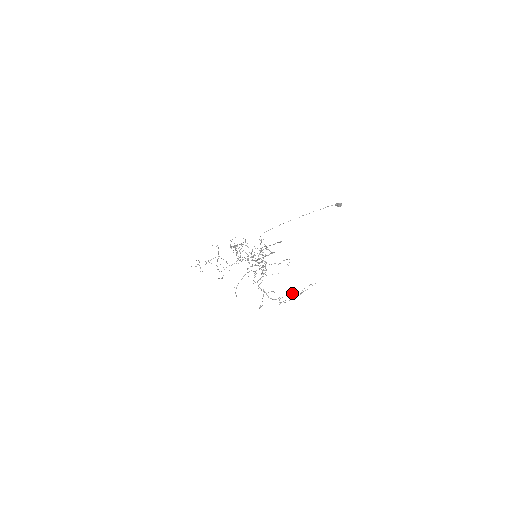
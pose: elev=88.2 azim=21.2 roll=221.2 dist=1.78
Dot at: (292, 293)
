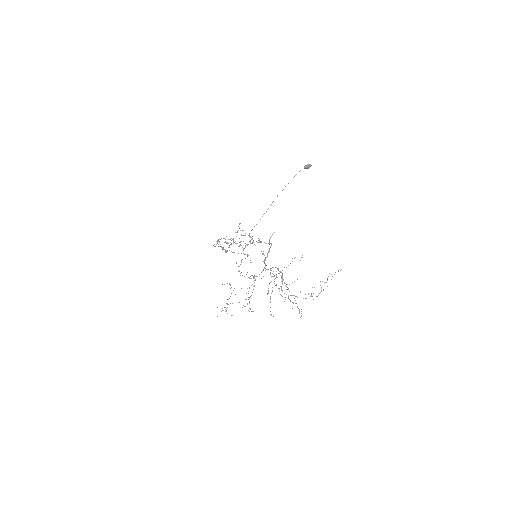
Dot at: occluded
